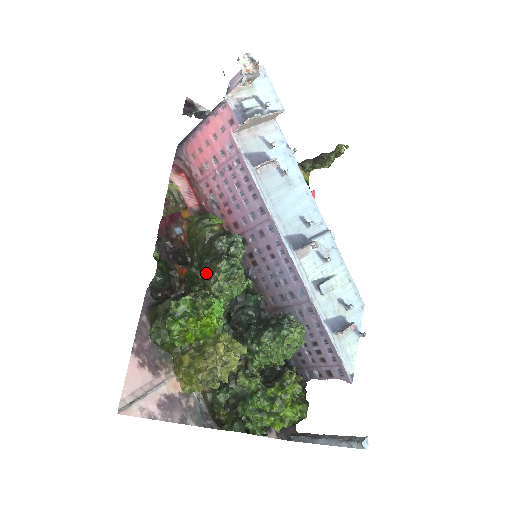
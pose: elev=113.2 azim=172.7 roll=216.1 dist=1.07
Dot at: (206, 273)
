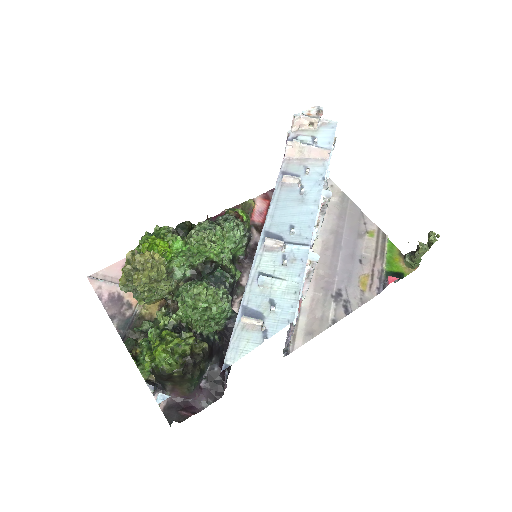
Dot at: occluded
